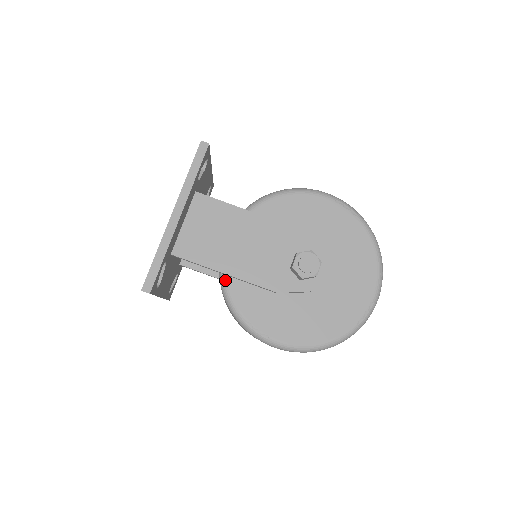
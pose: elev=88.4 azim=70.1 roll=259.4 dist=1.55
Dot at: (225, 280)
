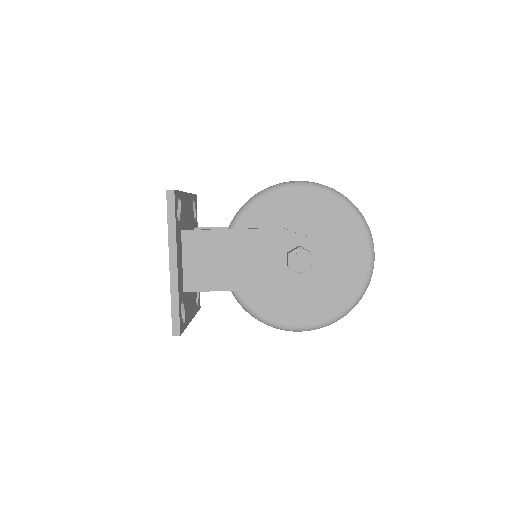
Dot at: (237, 294)
